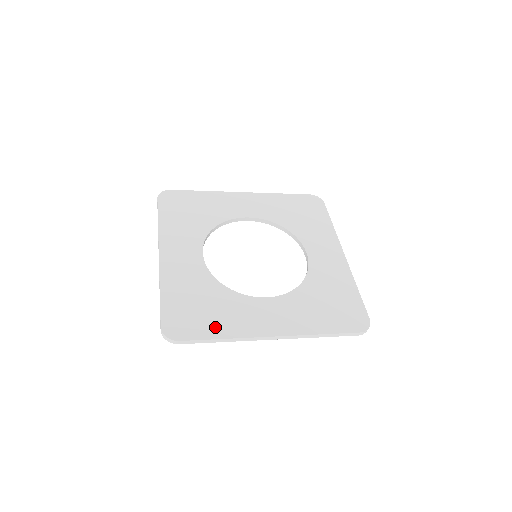
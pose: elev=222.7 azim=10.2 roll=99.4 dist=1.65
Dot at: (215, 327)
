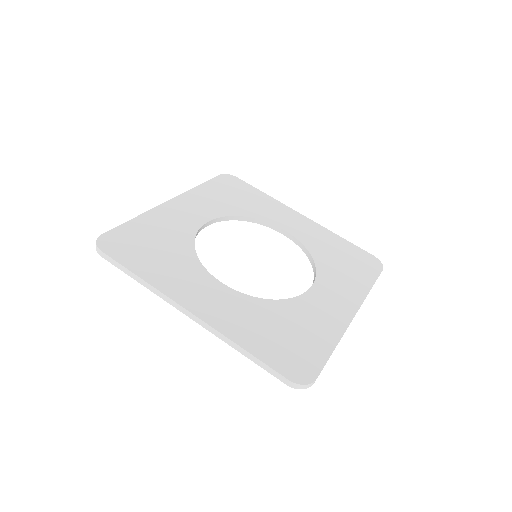
Dot at: (145, 266)
